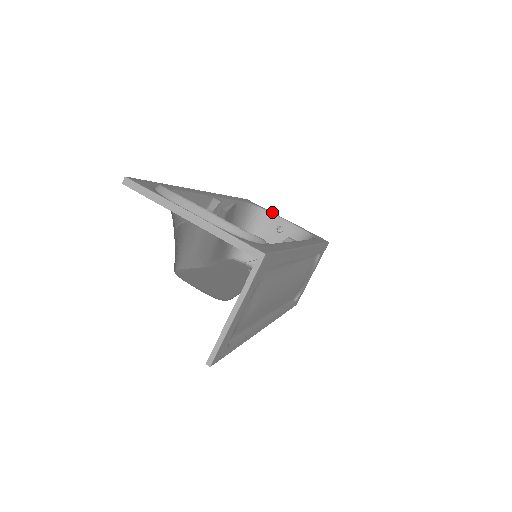
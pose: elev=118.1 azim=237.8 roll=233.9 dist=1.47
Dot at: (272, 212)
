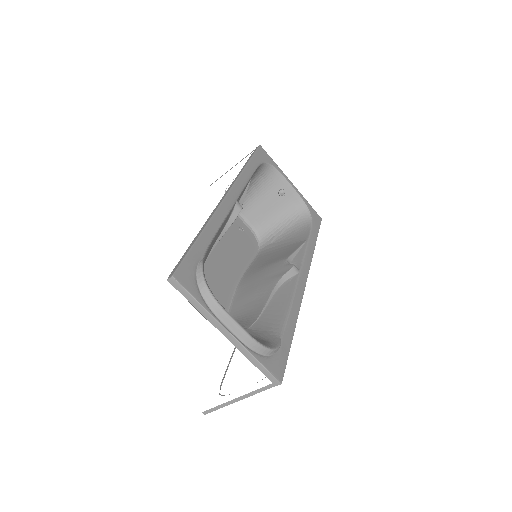
Dot at: (281, 170)
